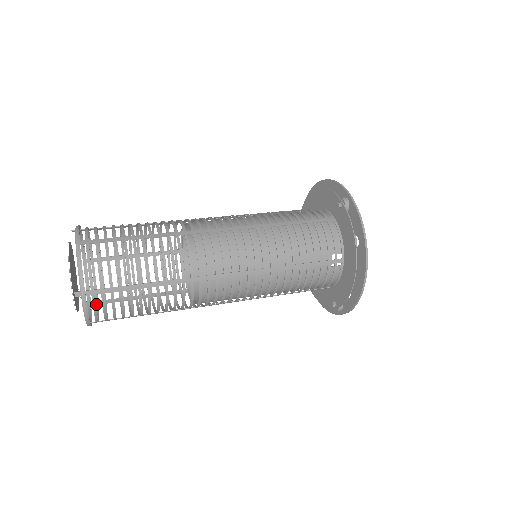
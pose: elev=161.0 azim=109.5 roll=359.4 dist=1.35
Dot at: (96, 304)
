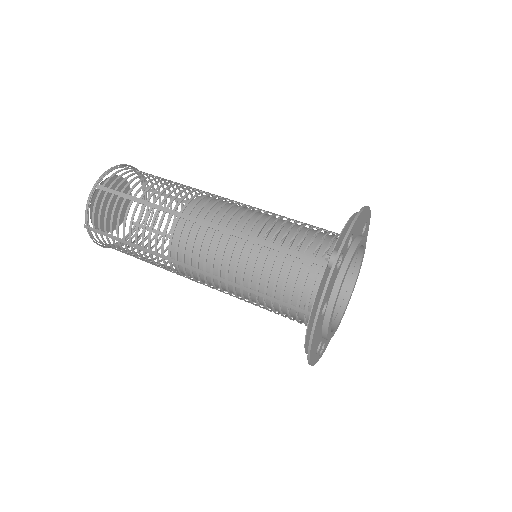
Dot at: (140, 227)
